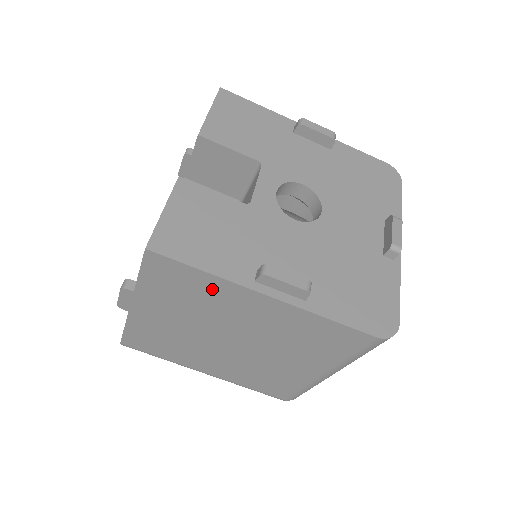
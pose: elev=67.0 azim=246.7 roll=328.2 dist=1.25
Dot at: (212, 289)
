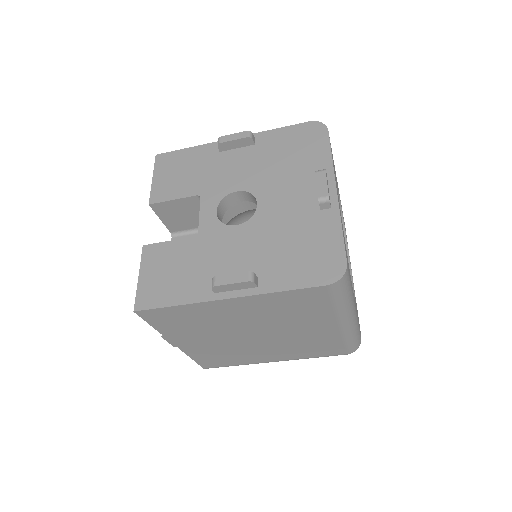
Dot at: (195, 312)
